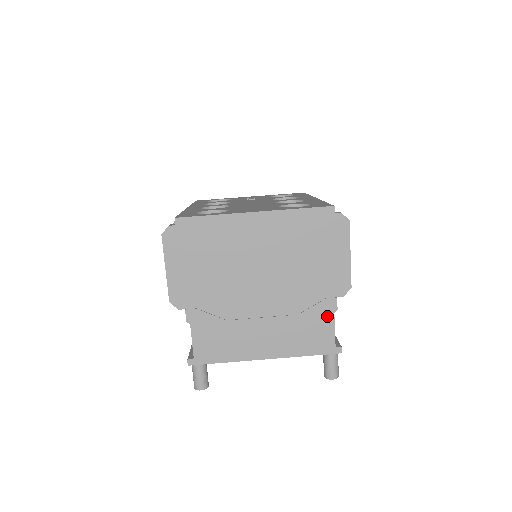
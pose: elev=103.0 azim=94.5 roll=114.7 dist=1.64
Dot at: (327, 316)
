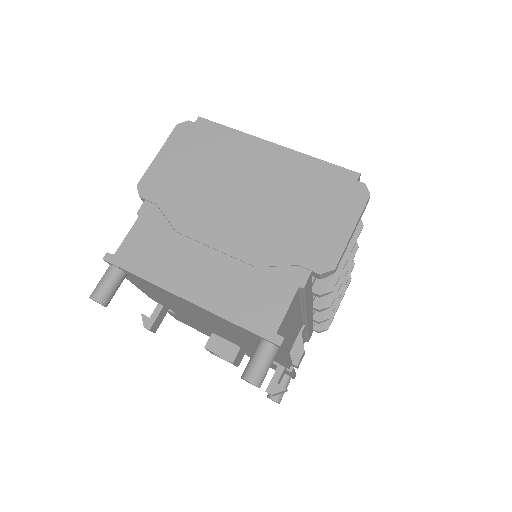
Dot at: (288, 287)
